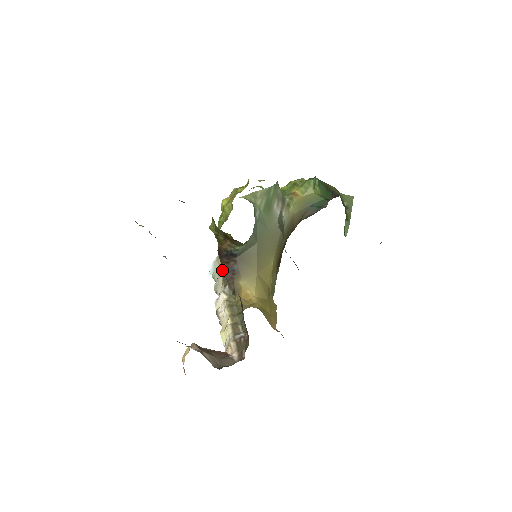
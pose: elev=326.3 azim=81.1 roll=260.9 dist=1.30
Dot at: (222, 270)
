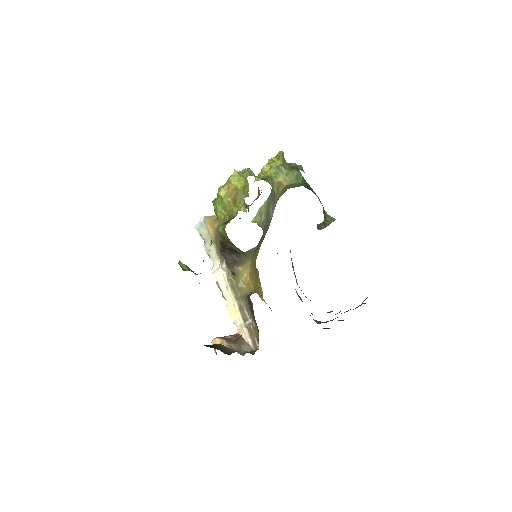
Dot at: (223, 254)
